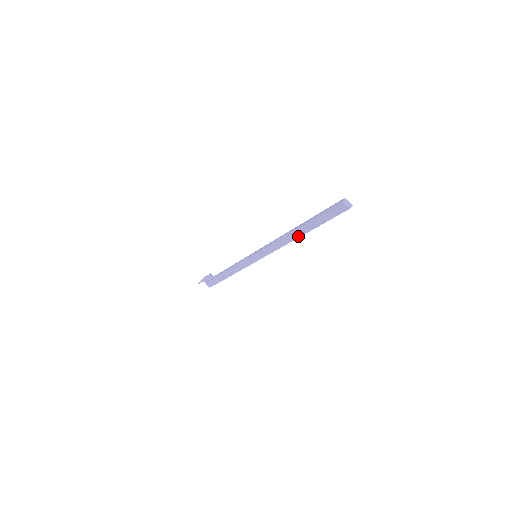
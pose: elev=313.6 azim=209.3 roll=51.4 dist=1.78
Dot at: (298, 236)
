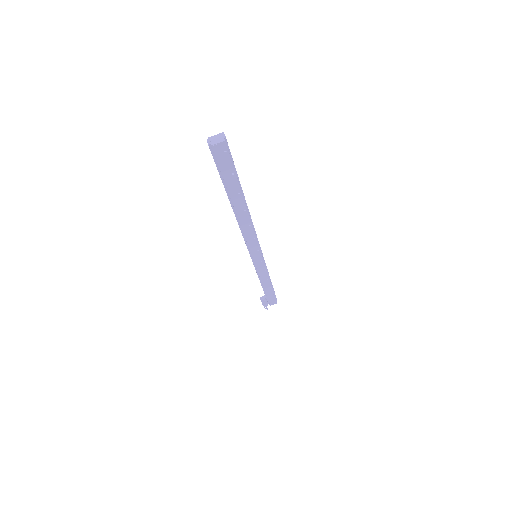
Dot at: (245, 211)
